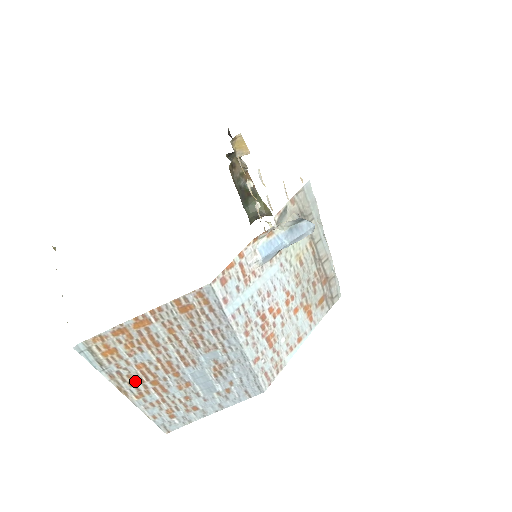
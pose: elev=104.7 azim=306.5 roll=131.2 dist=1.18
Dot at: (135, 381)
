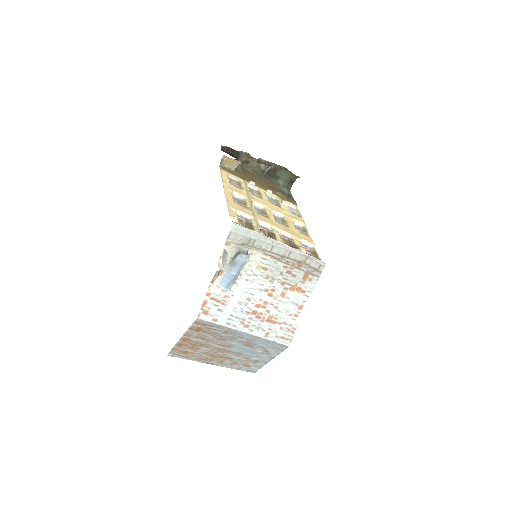
Dot at: (211, 359)
